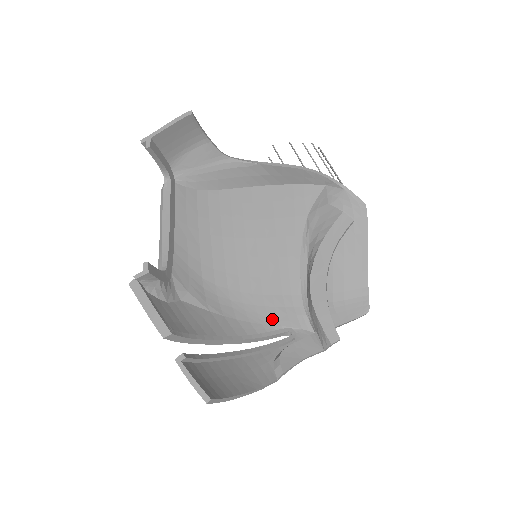
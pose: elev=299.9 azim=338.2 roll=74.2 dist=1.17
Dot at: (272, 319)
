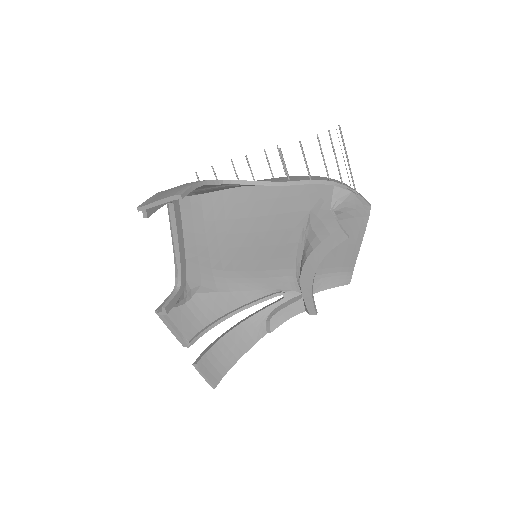
Dot at: (269, 286)
